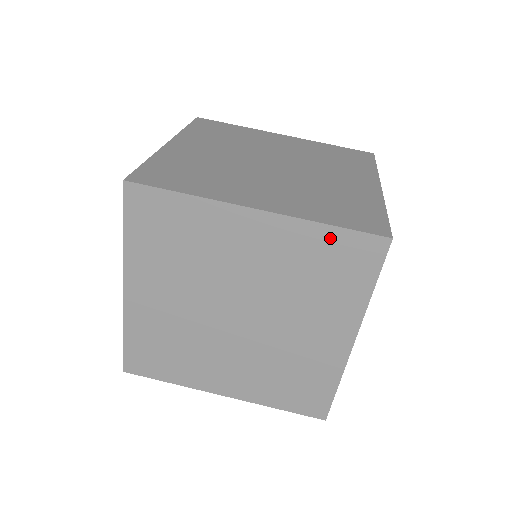
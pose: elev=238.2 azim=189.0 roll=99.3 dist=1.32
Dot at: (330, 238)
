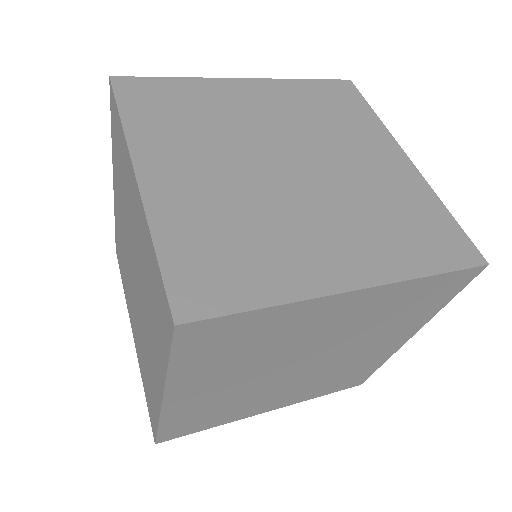
Dot at: (428, 284)
